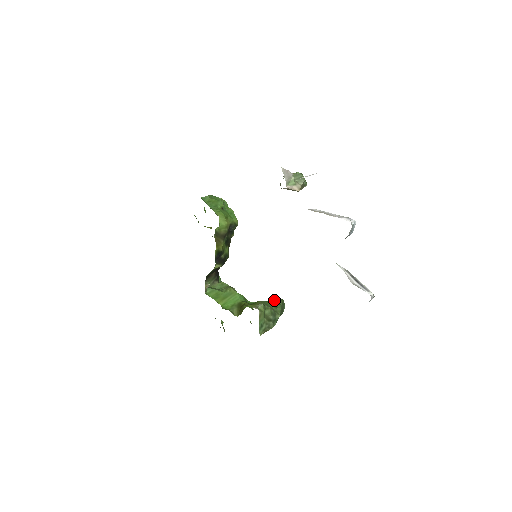
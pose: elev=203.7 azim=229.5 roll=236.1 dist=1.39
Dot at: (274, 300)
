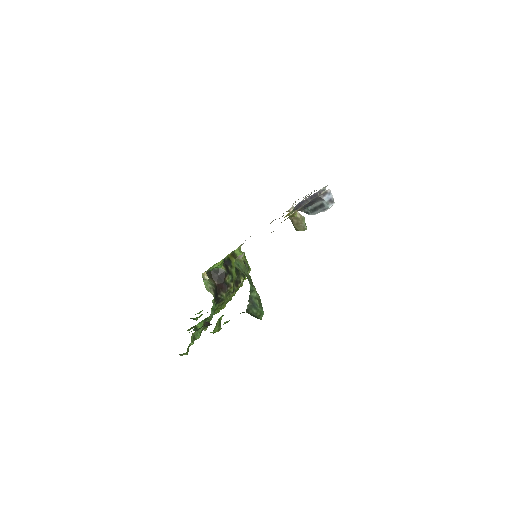
Dot at: occluded
